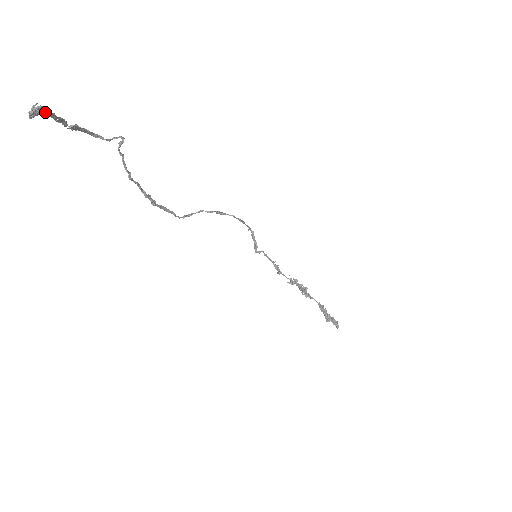
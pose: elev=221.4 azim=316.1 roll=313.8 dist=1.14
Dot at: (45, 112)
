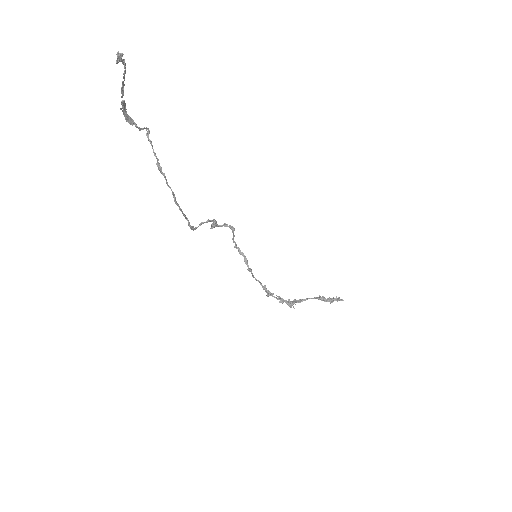
Dot at: (124, 60)
